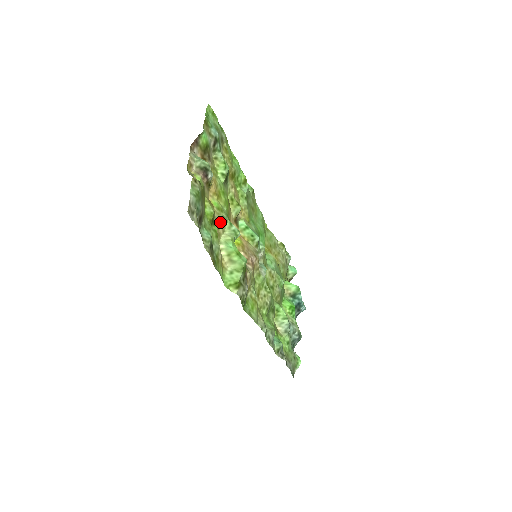
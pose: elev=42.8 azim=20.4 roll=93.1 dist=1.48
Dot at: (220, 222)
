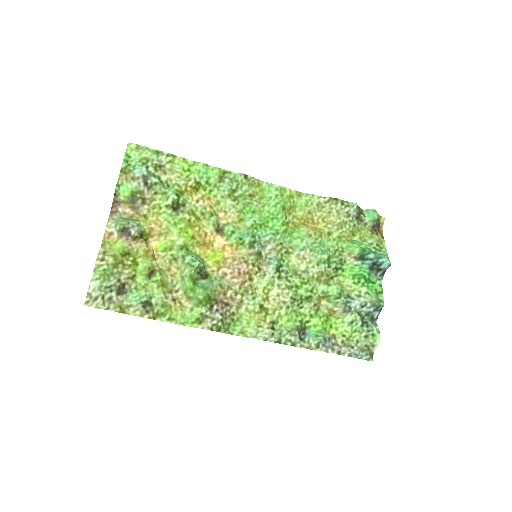
Dot at: (168, 264)
